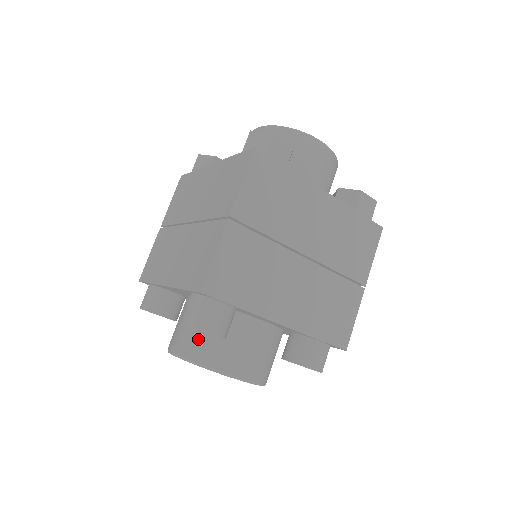
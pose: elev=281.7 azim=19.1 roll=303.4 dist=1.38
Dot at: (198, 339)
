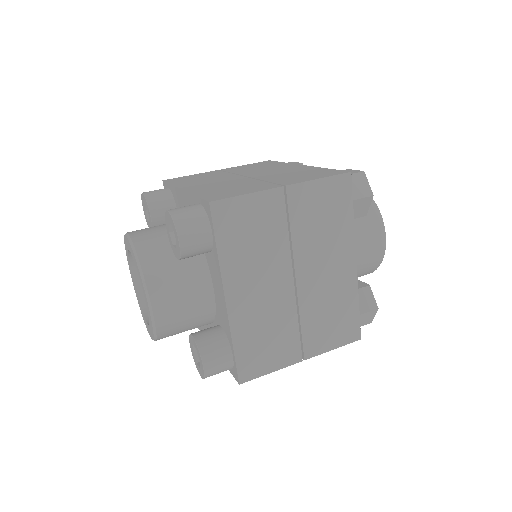
Dot at: occluded
